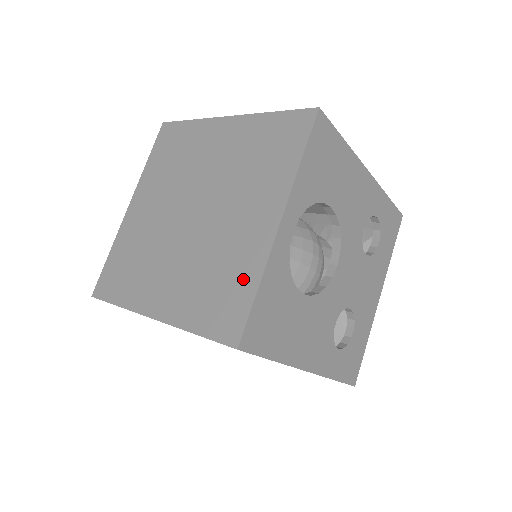
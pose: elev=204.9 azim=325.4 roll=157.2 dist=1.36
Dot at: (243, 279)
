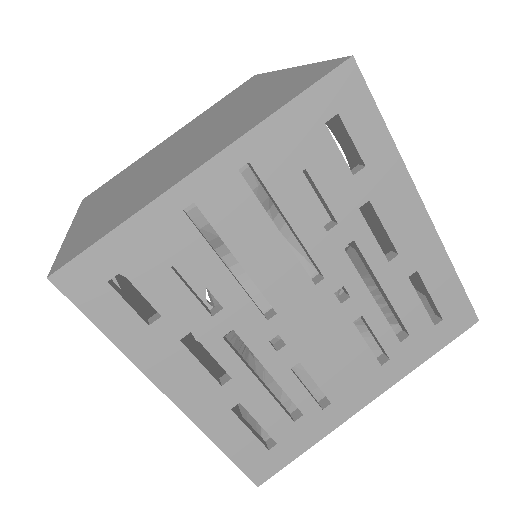
Dot at: (295, 77)
